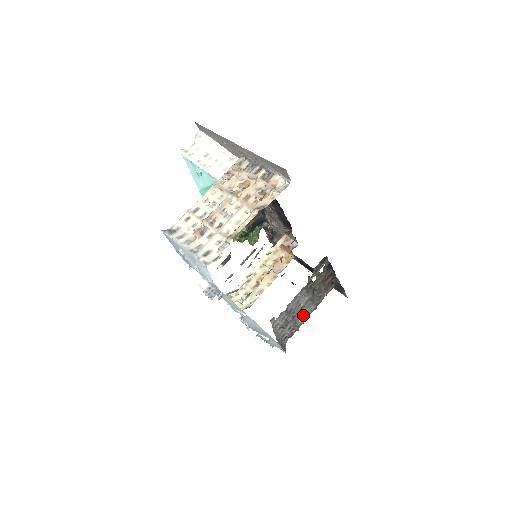
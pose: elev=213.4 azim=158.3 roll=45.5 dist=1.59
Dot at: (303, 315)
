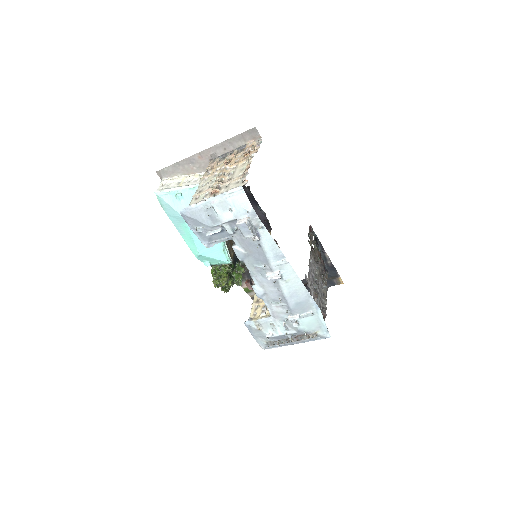
Dot at: (322, 295)
